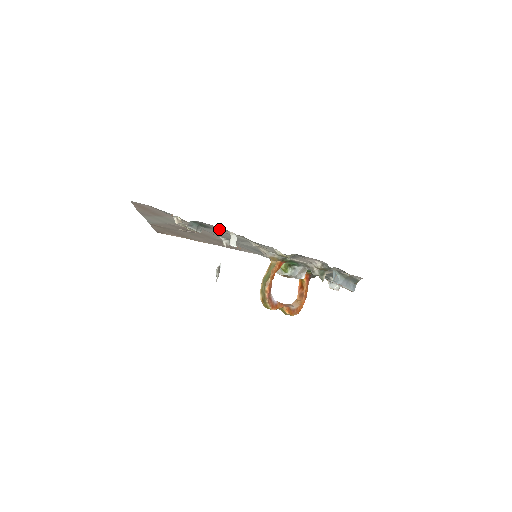
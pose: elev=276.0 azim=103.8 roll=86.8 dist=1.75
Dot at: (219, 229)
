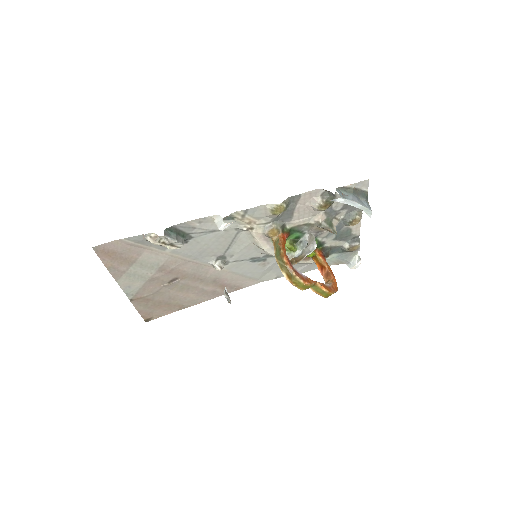
Dot at: (200, 227)
